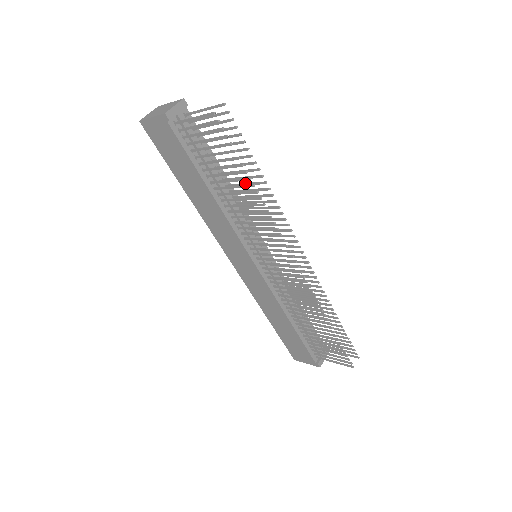
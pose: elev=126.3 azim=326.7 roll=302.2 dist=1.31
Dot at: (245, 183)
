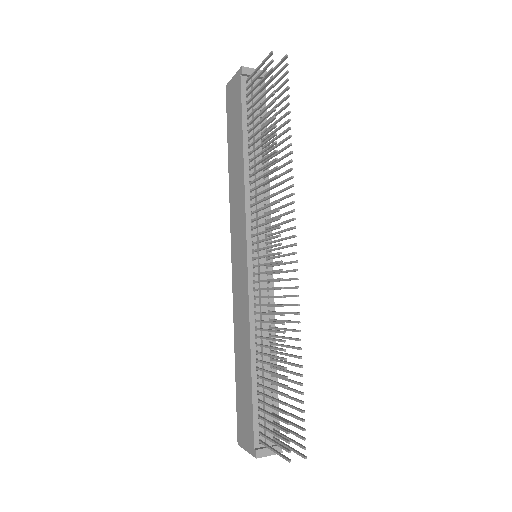
Dot at: occluded
